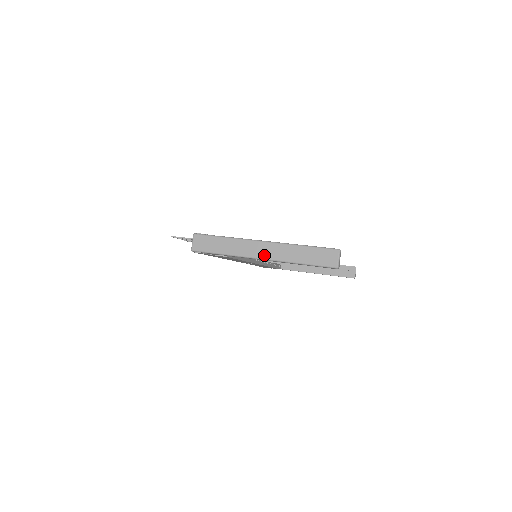
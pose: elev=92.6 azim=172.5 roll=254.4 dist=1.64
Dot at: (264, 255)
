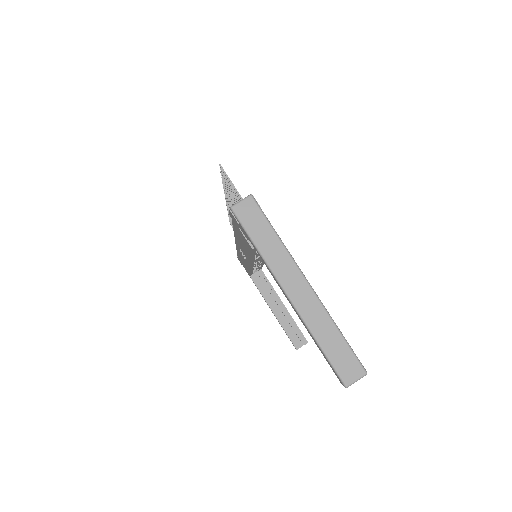
Dot at: (294, 295)
